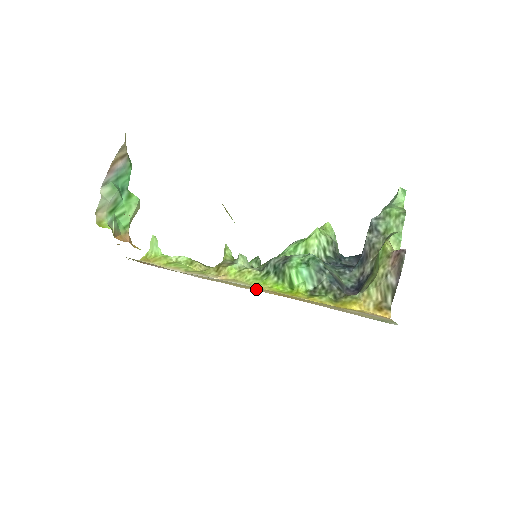
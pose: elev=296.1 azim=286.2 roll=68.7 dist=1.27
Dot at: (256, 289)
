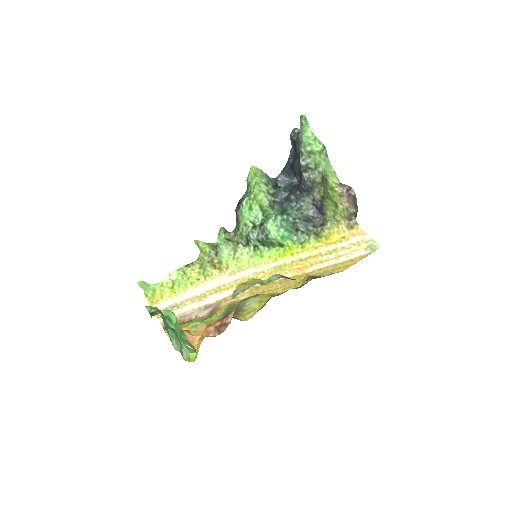
Dot at: occluded
